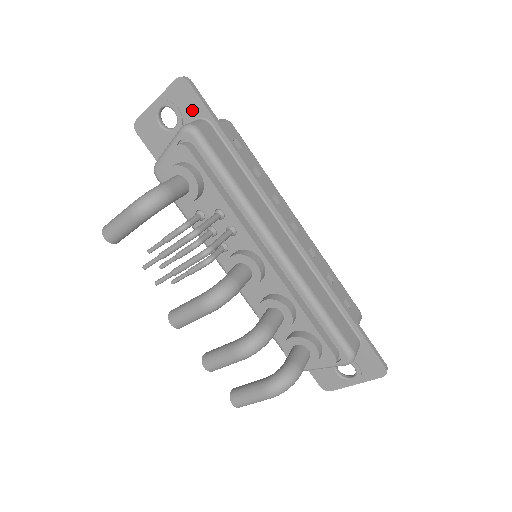
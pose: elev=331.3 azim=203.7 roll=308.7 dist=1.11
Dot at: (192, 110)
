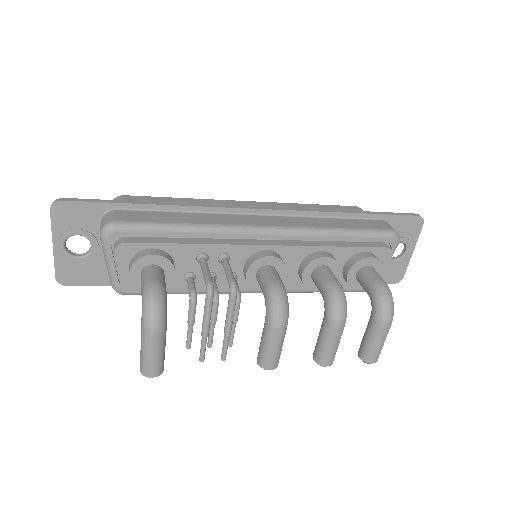
Dot at: (89, 217)
